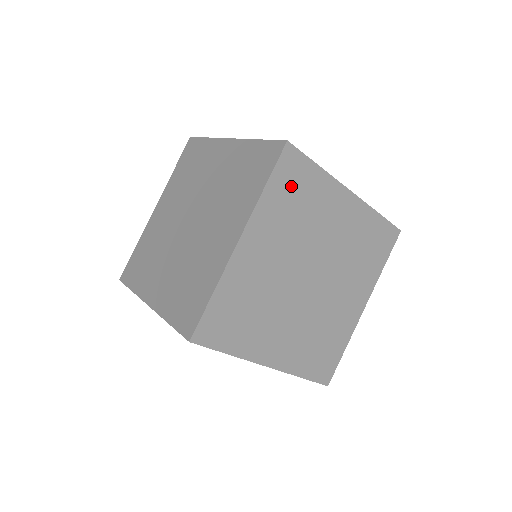
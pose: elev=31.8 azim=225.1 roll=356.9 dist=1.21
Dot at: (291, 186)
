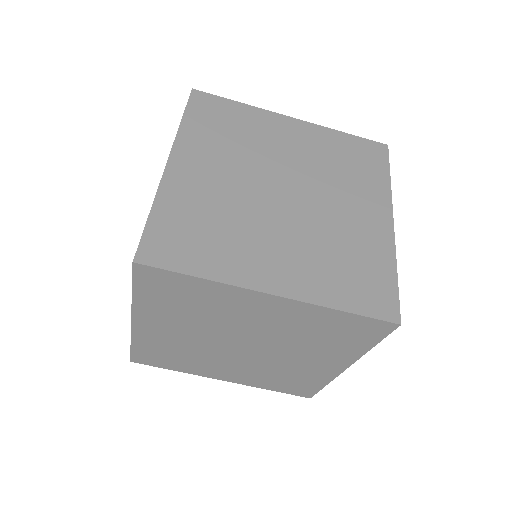
Dot at: occluded
